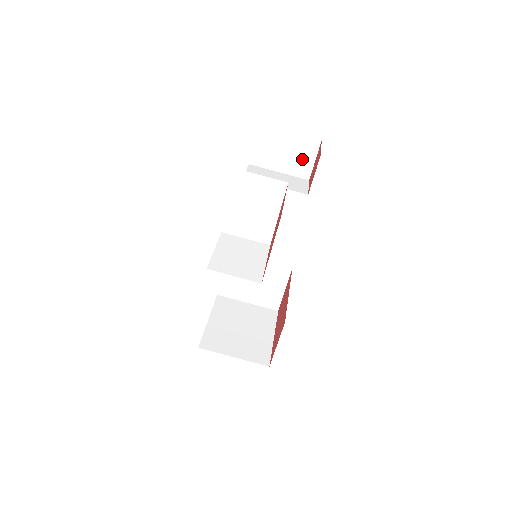
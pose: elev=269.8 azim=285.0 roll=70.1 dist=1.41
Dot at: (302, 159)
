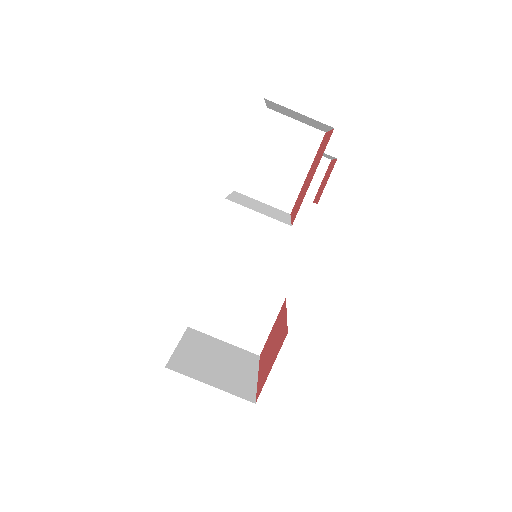
Dot at: occluded
